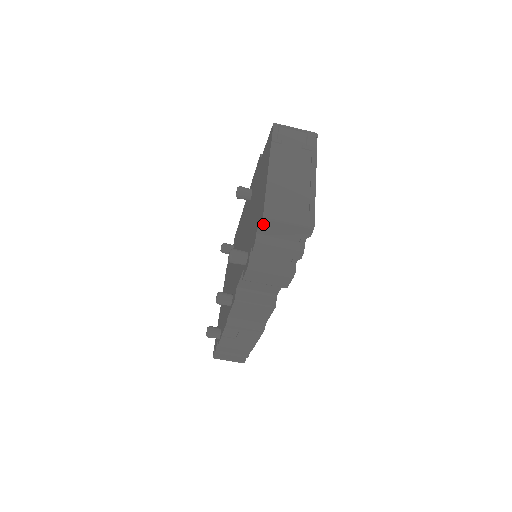
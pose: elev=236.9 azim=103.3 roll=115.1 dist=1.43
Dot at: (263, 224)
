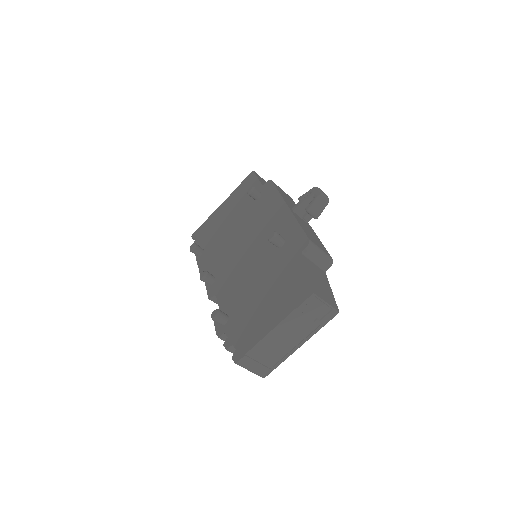
Dot at: (234, 361)
